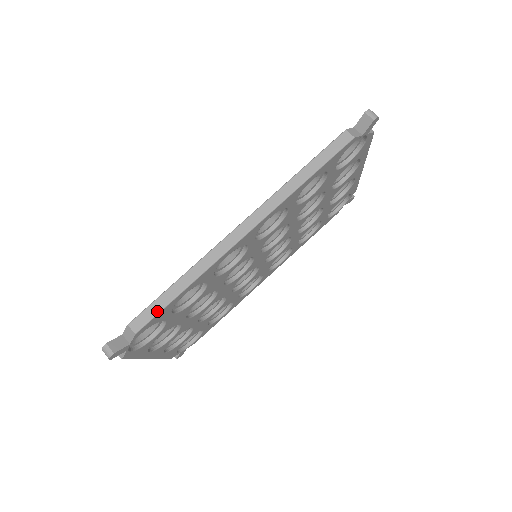
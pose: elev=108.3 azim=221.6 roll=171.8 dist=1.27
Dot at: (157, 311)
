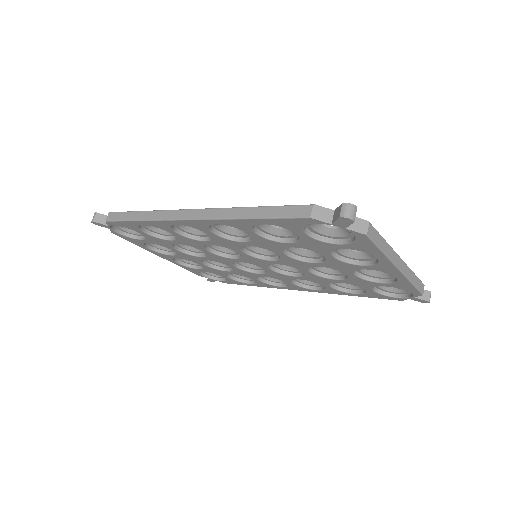
Dot at: (121, 219)
